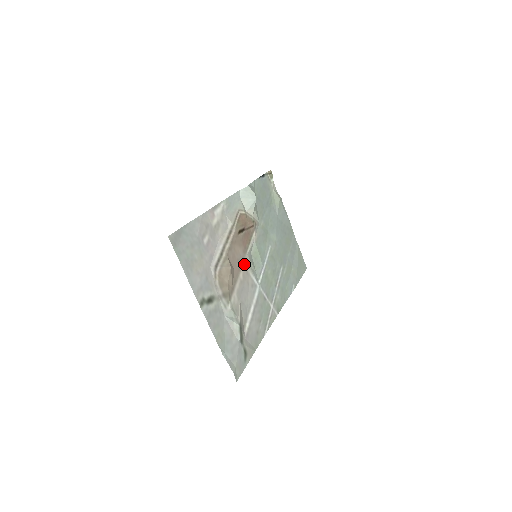
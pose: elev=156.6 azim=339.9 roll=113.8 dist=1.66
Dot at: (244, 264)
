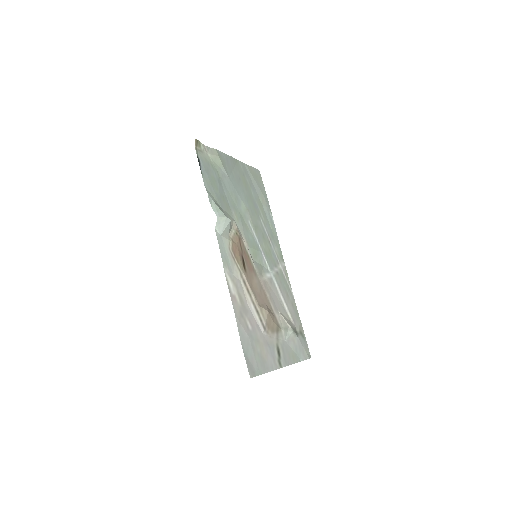
Dot at: (261, 283)
